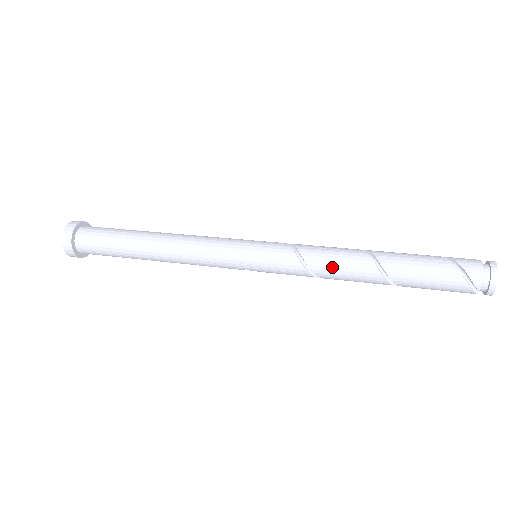
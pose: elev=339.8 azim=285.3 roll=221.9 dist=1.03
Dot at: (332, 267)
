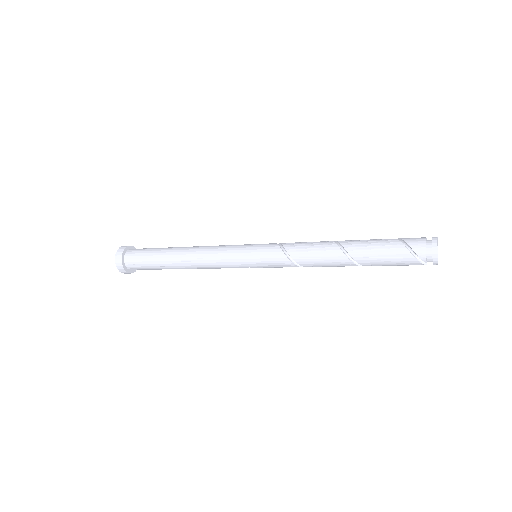
Dot at: (311, 258)
